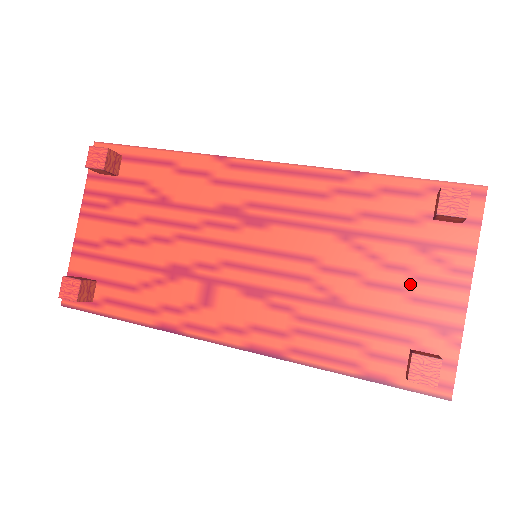
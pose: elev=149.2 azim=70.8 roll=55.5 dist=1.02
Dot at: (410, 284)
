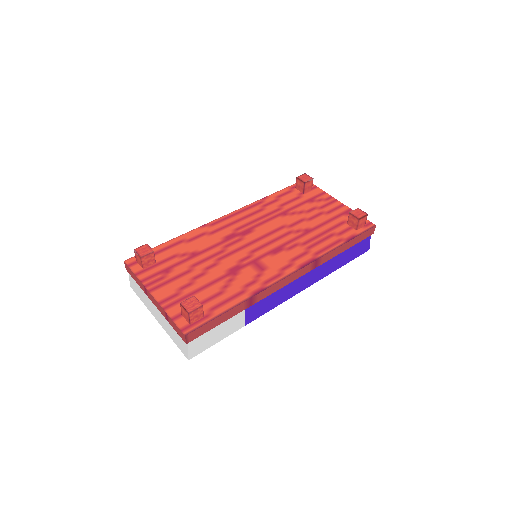
Dot at: (321, 210)
